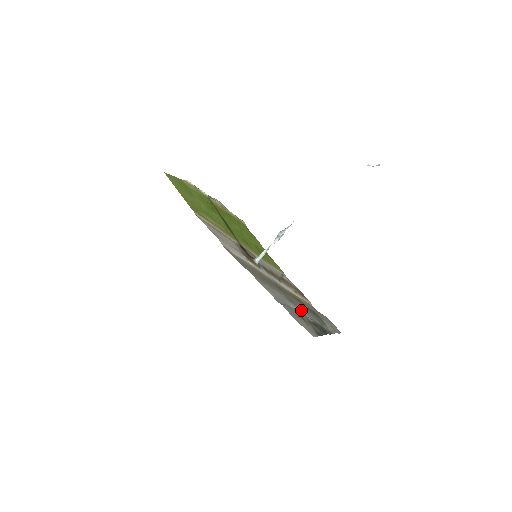
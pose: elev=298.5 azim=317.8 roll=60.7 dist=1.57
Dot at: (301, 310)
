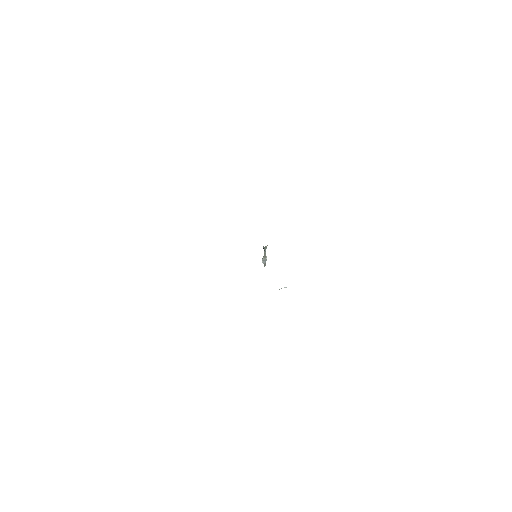
Dot at: occluded
